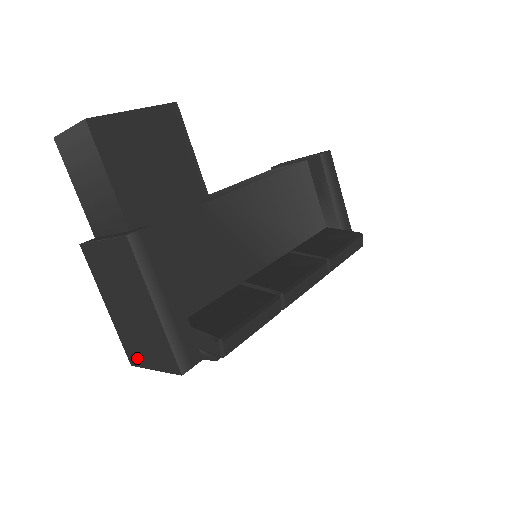
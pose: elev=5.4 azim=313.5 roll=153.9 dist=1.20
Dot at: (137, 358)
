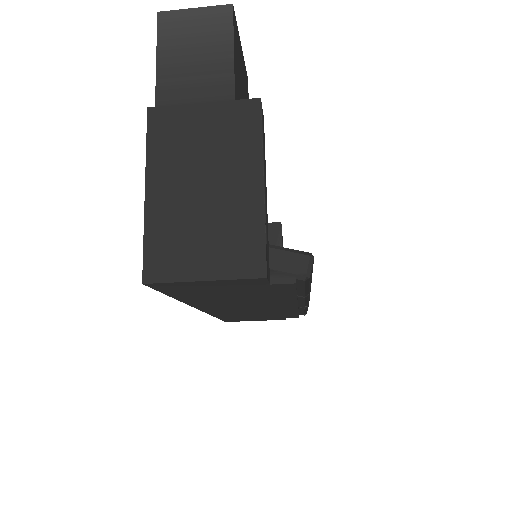
Dot at: (169, 266)
